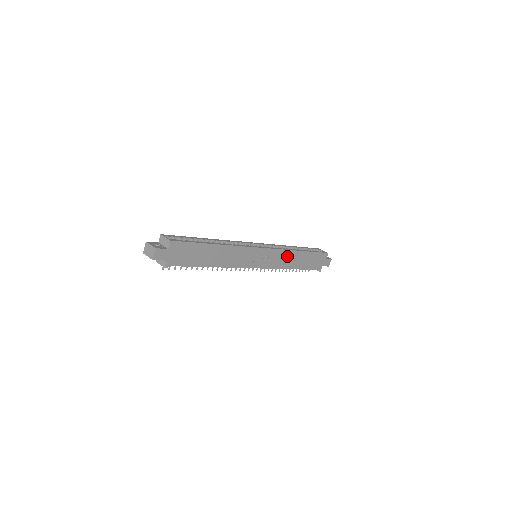
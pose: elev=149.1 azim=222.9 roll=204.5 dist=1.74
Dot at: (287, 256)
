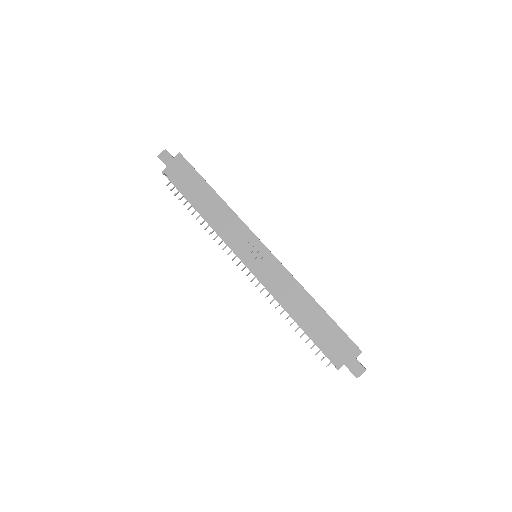
Dot at: (291, 286)
